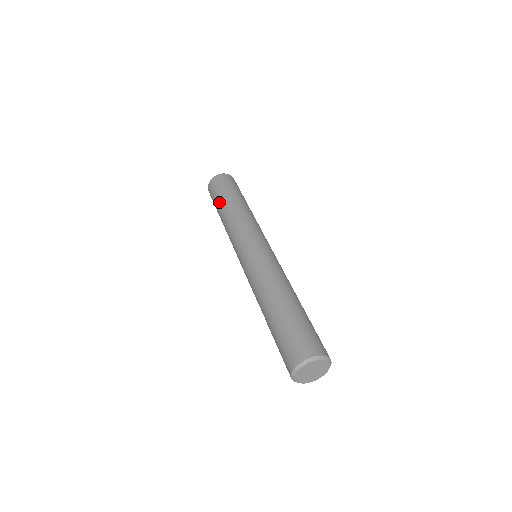
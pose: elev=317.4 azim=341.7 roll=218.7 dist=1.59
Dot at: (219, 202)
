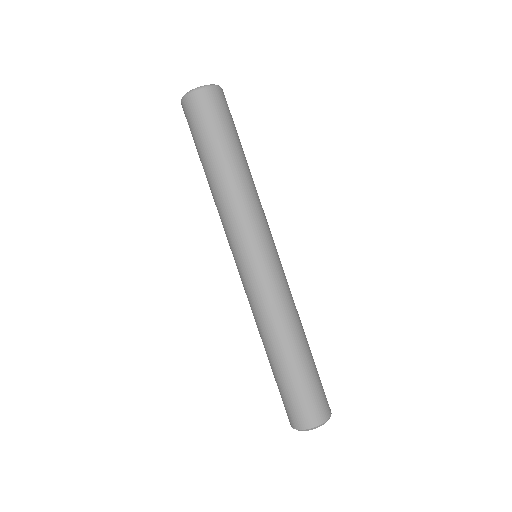
Dot at: (202, 154)
